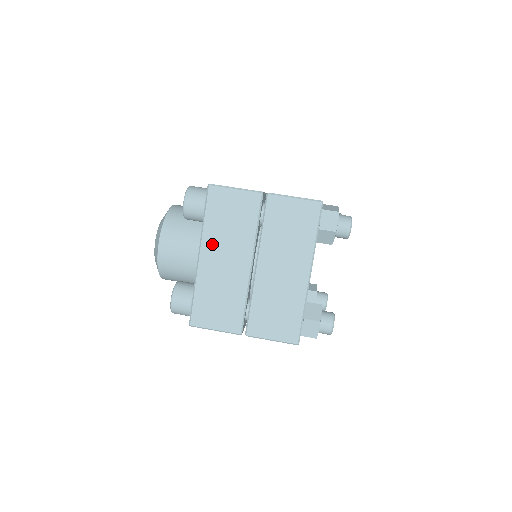
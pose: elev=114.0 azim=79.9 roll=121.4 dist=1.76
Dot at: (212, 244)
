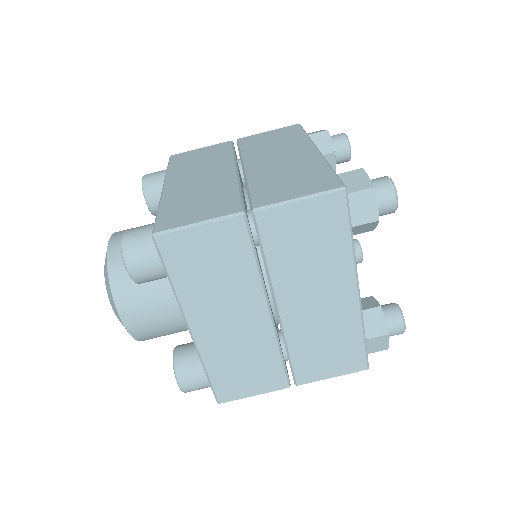
Dot at: (201, 310)
